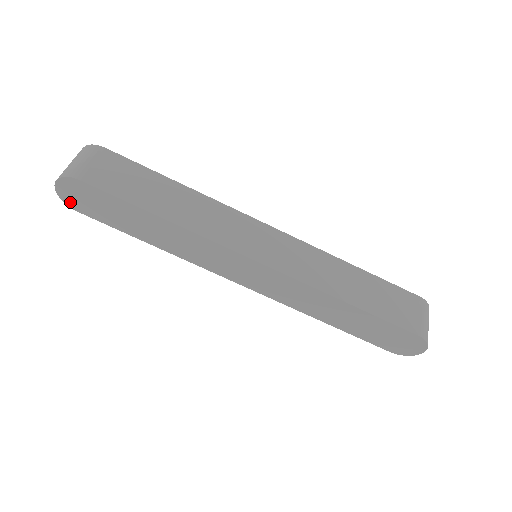
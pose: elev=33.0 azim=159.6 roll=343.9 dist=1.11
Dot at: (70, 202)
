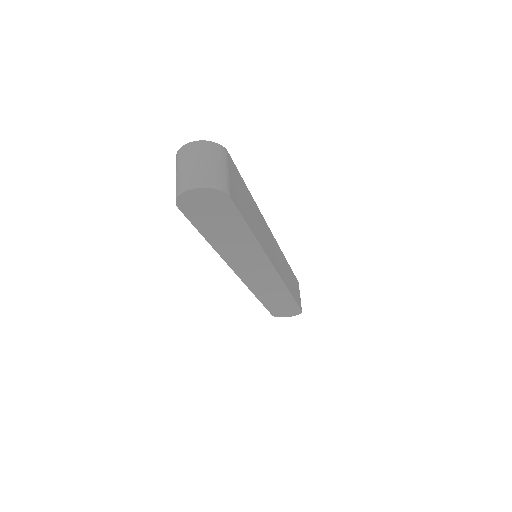
Dot at: (185, 201)
